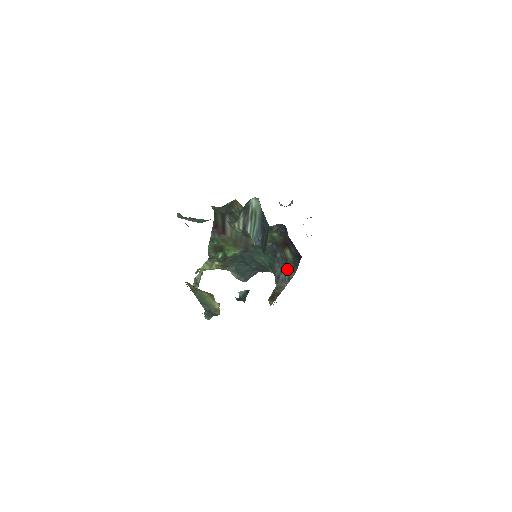
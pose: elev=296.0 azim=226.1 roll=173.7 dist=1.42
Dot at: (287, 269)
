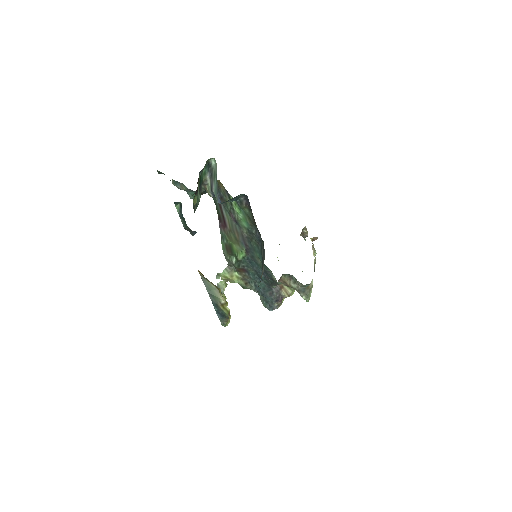
Dot at: (264, 251)
